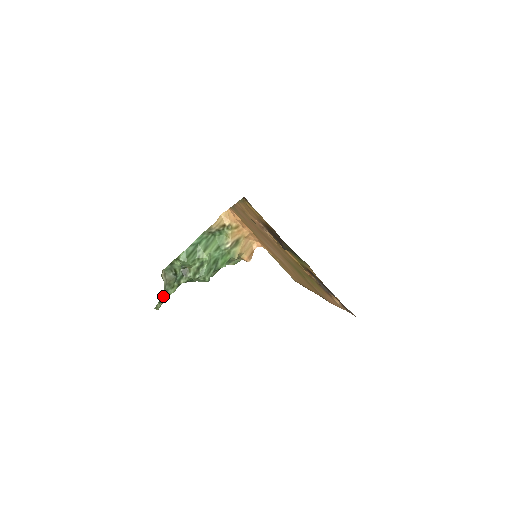
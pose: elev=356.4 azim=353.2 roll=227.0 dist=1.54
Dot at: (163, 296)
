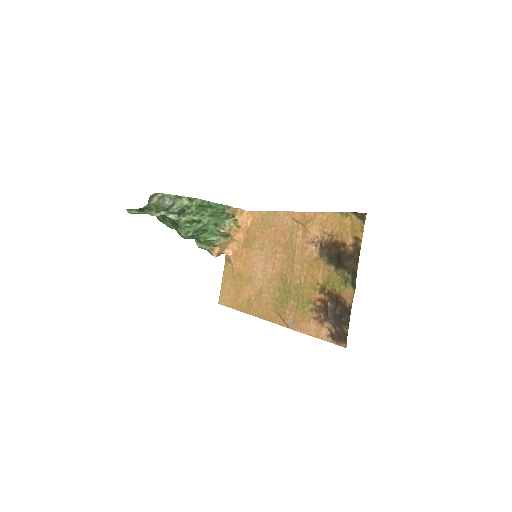
Dot at: (146, 209)
